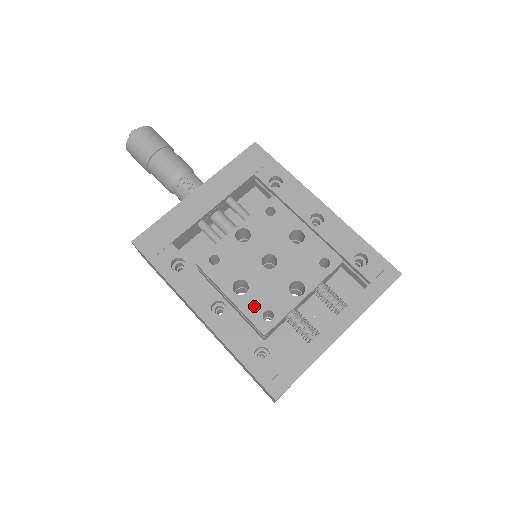
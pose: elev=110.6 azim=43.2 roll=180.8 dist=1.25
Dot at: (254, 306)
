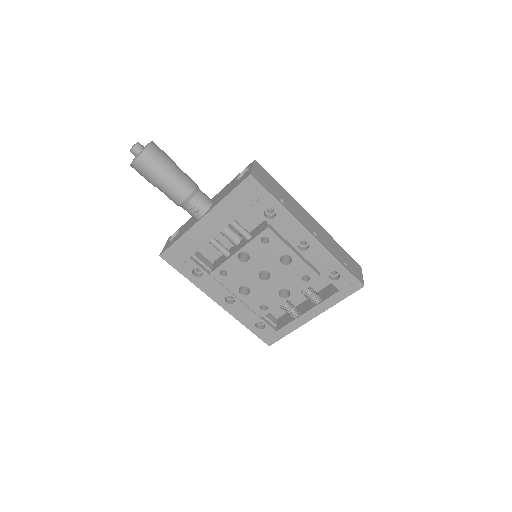
Dot at: (254, 302)
